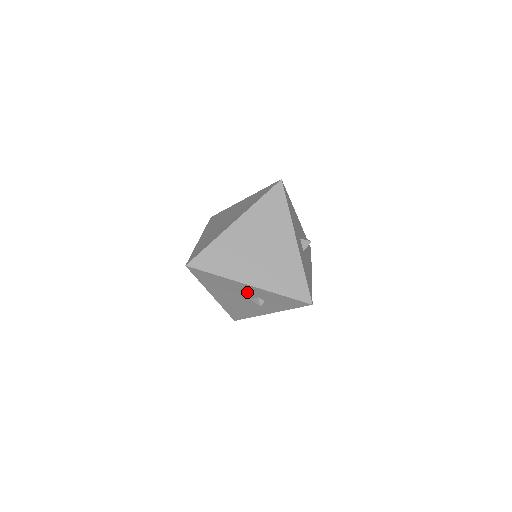
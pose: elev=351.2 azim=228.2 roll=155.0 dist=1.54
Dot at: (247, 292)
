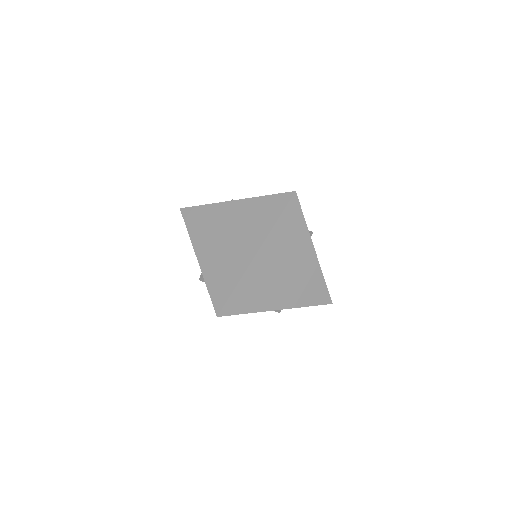
Dot at: occluded
